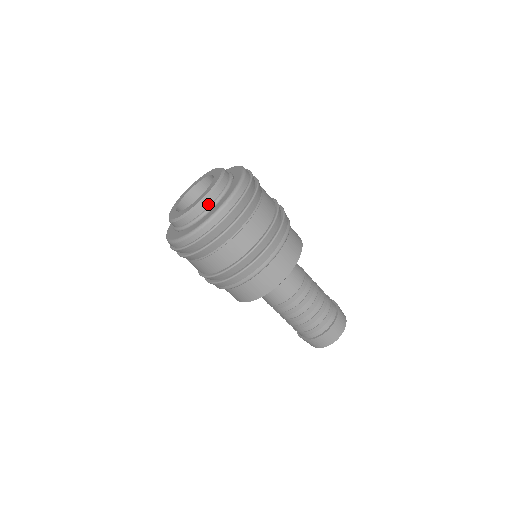
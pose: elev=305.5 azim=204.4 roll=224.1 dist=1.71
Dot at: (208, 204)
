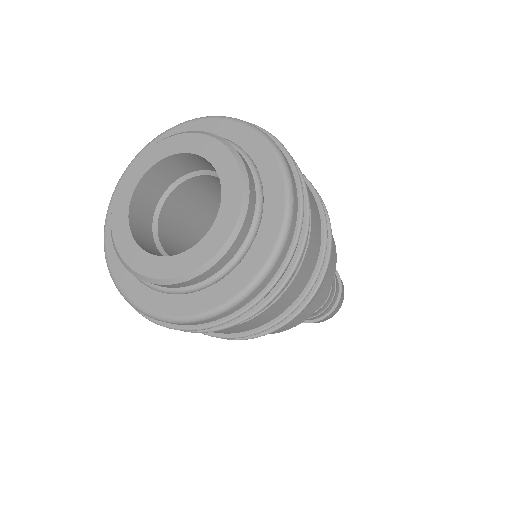
Dot at: (230, 257)
